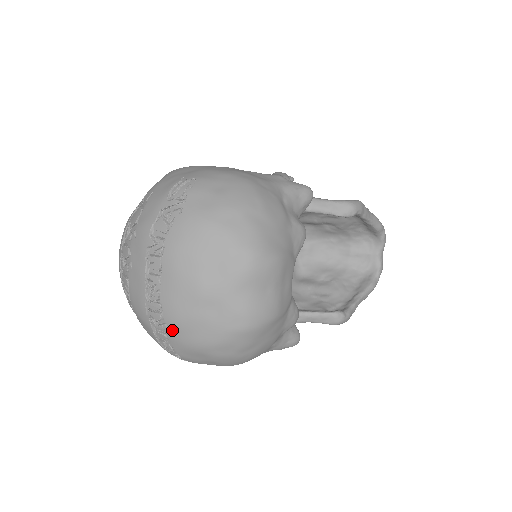
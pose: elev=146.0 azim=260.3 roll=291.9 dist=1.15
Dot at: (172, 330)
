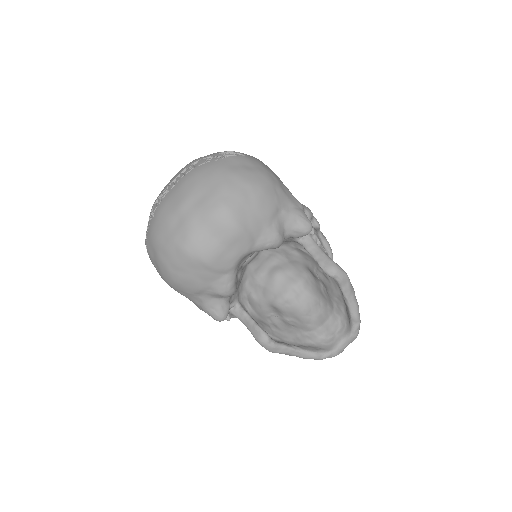
Dot at: (153, 220)
